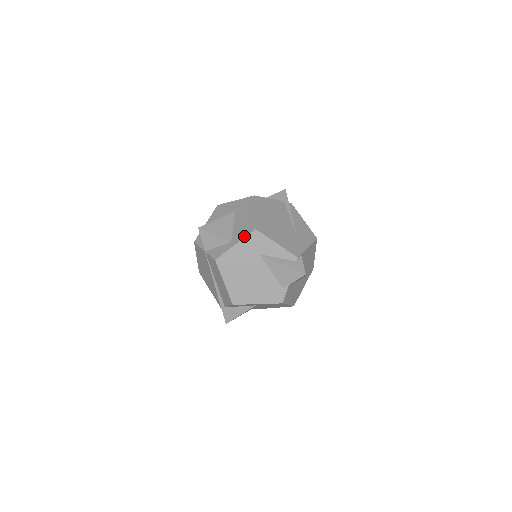
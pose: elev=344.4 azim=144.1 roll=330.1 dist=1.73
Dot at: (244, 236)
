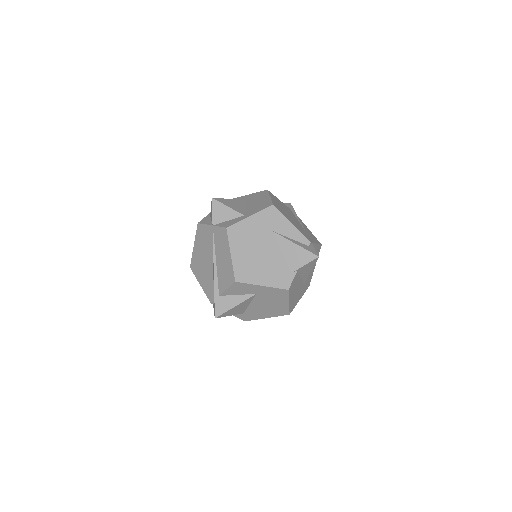
Dot at: (260, 210)
